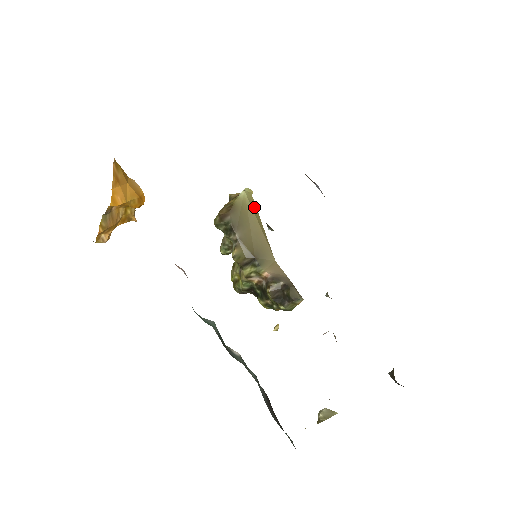
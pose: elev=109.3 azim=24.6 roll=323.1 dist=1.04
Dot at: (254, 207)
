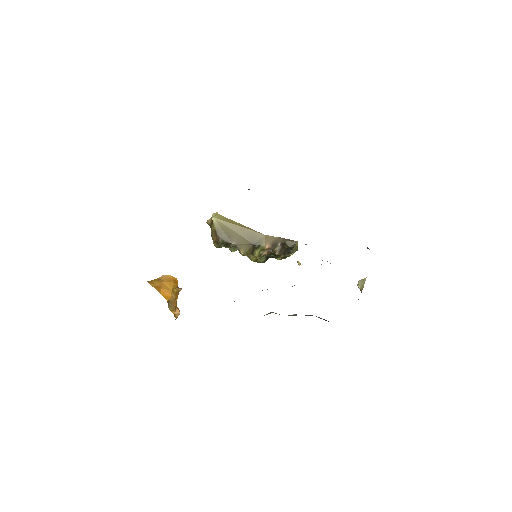
Dot at: (226, 219)
